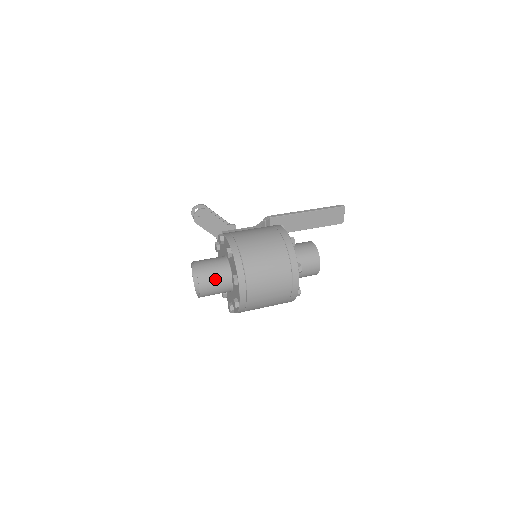
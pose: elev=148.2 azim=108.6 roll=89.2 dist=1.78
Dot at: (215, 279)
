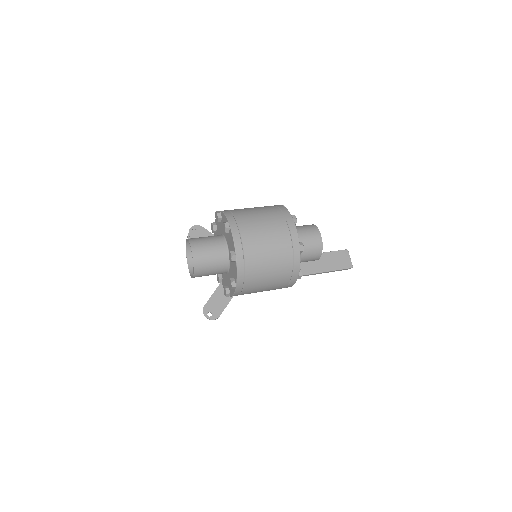
Dot at: (208, 242)
